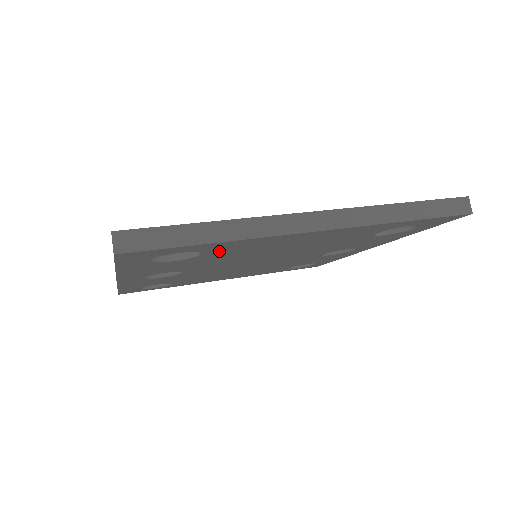
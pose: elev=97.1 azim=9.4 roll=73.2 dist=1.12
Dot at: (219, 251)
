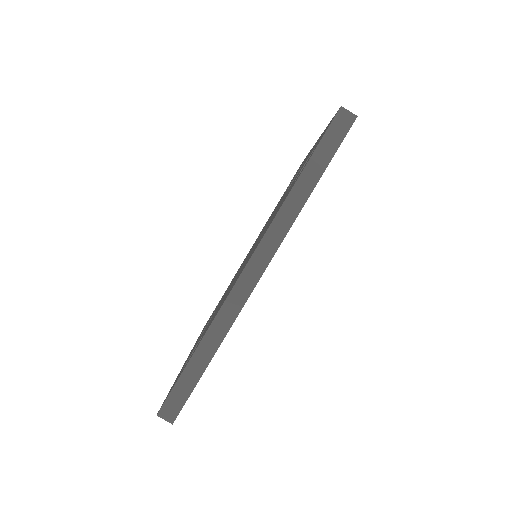
Dot at: occluded
